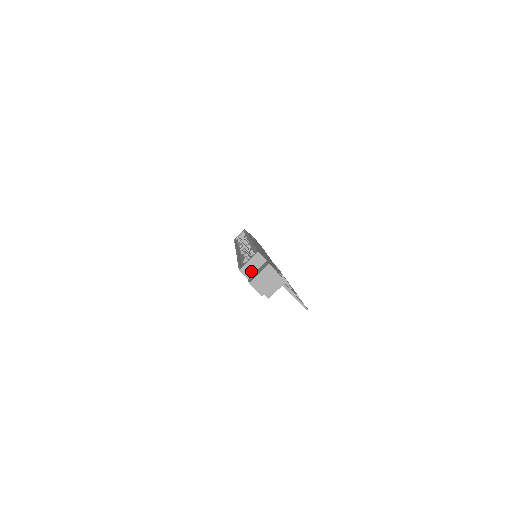
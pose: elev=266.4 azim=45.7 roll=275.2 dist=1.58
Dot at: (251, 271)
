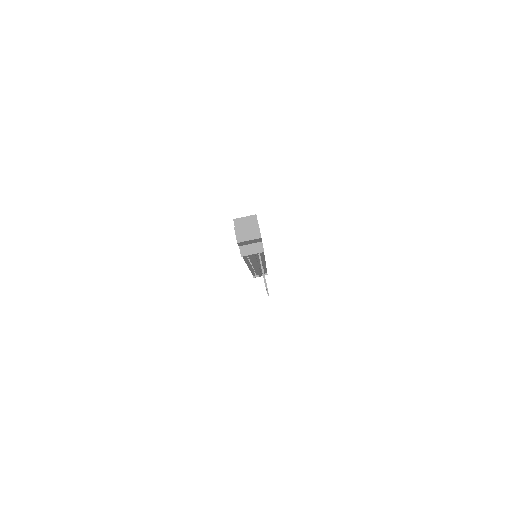
Dot at: occluded
